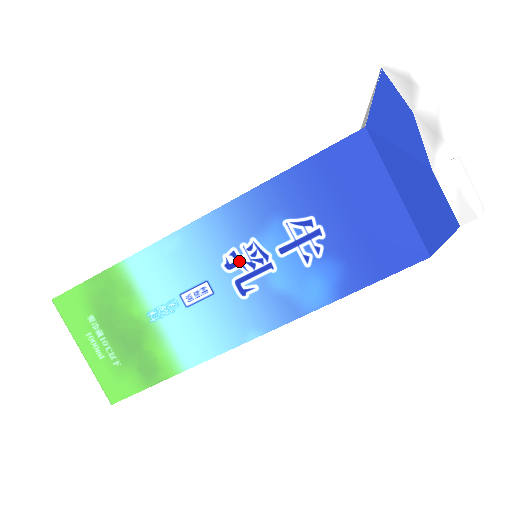
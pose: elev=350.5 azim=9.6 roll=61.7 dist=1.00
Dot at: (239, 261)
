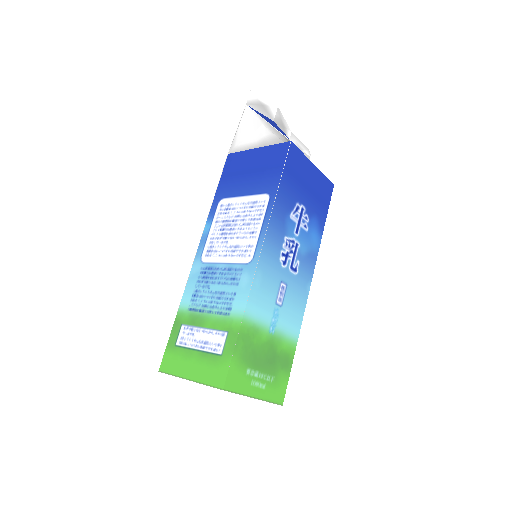
Dot at: (286, 256)
